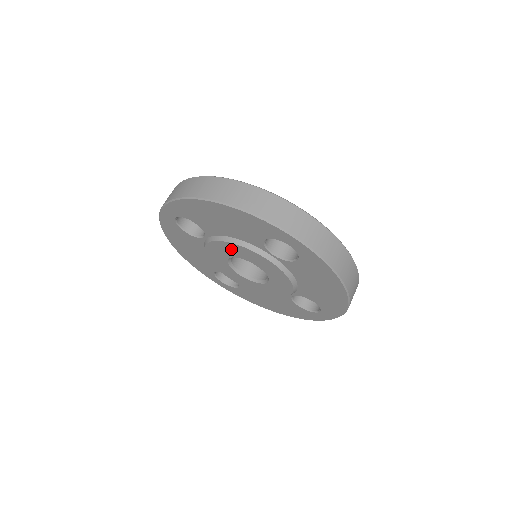
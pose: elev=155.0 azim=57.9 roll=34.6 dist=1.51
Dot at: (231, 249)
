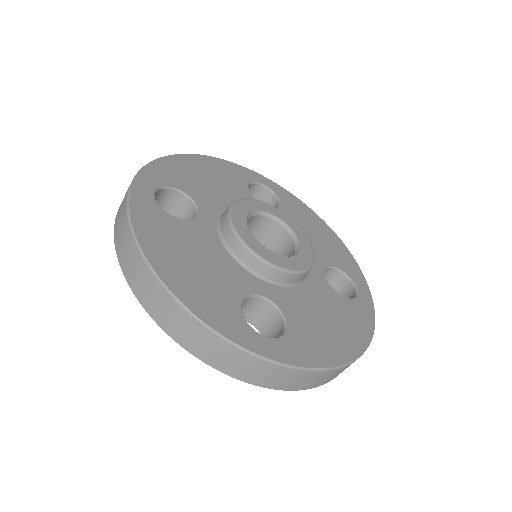
Dot at: occluded
